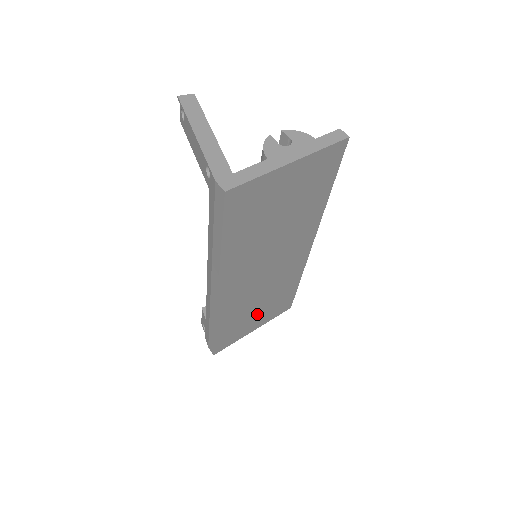
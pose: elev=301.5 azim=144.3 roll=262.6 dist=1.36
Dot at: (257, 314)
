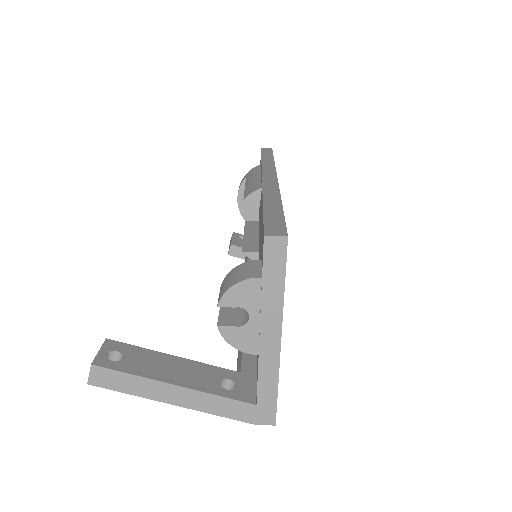
Dot at: occluded
